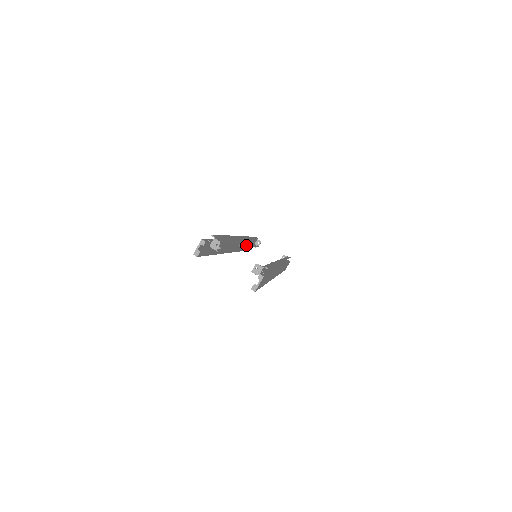
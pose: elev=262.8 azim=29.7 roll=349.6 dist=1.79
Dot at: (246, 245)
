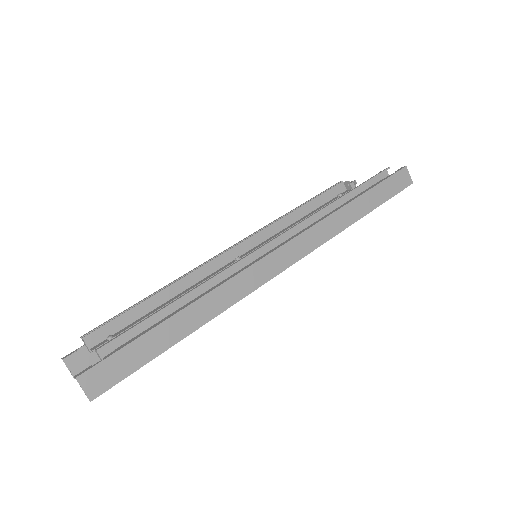
Dot at: (282, 231)
